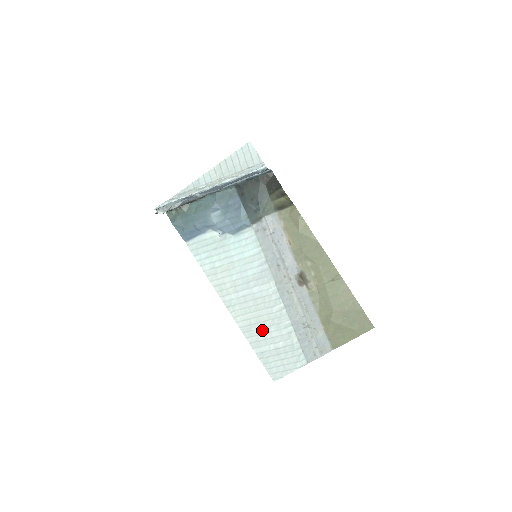
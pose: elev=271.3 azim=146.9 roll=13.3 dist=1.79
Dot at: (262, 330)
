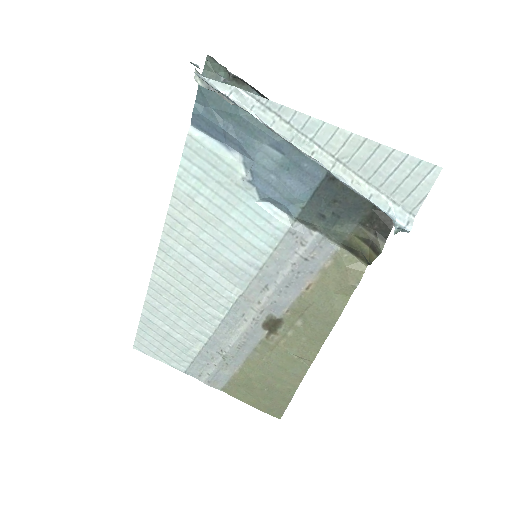
Dot at: (173, 307)
